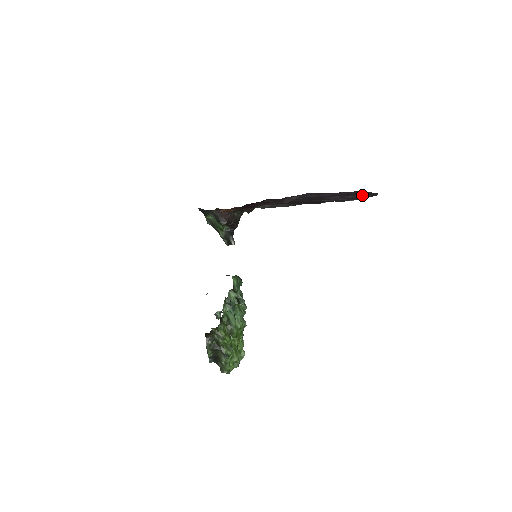
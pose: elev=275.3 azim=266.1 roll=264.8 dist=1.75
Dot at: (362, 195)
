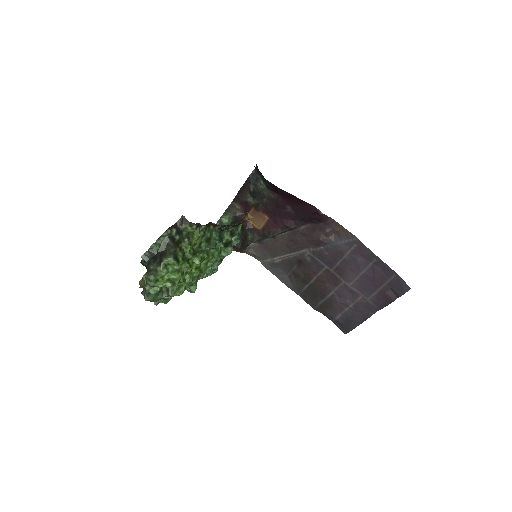
Dot at: (382, 296)
